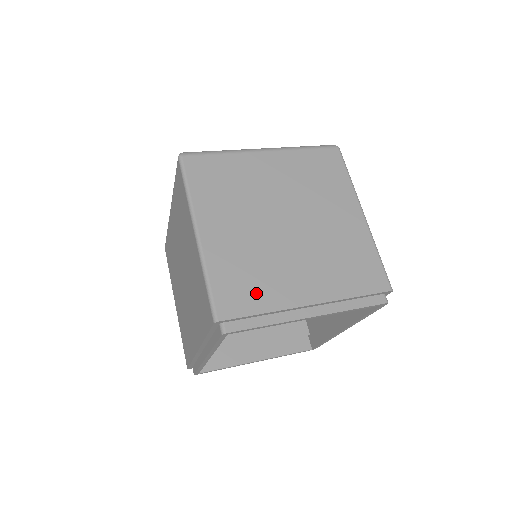
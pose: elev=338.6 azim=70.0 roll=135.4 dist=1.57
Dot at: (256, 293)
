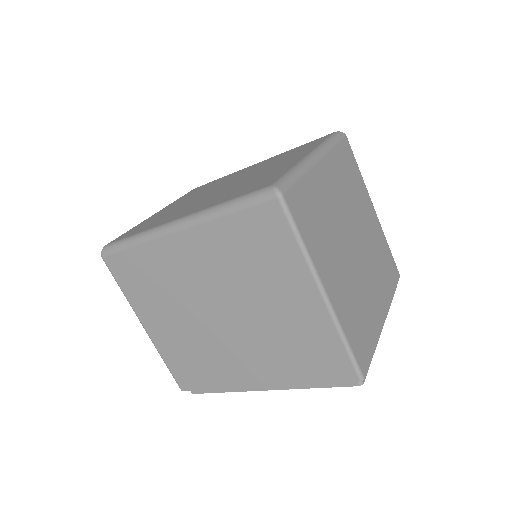
Dot at: (367, 332)
